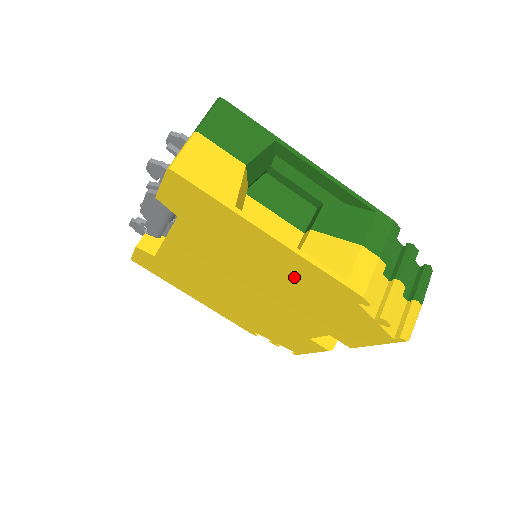
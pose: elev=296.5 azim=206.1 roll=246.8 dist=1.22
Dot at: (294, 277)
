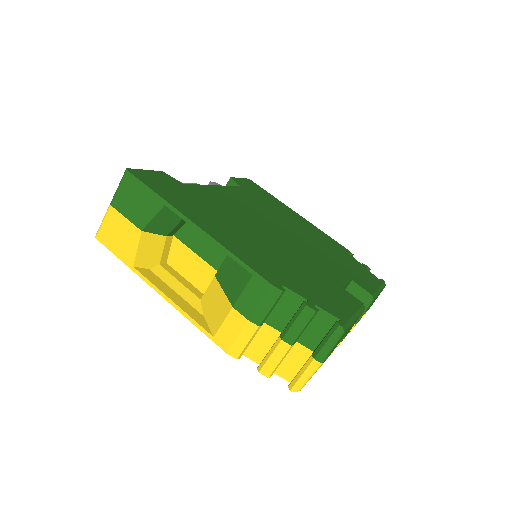
Dot at: occluded
